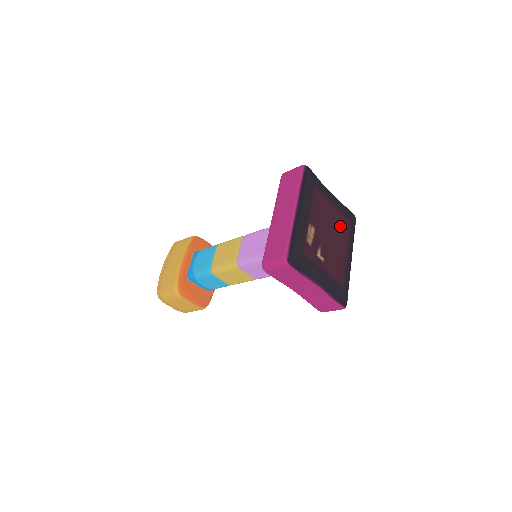
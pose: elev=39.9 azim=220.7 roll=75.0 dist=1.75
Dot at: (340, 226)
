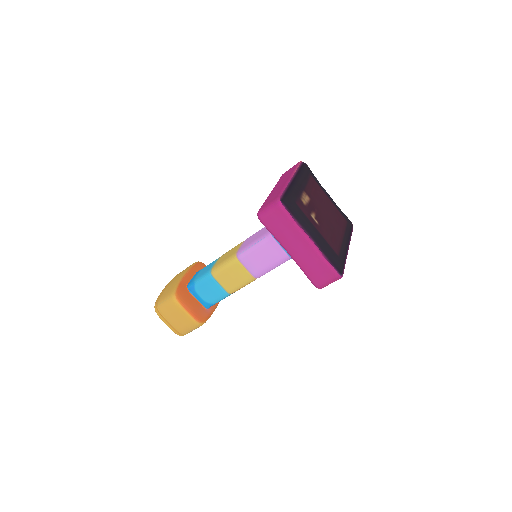
Dot at: (336, 216)
